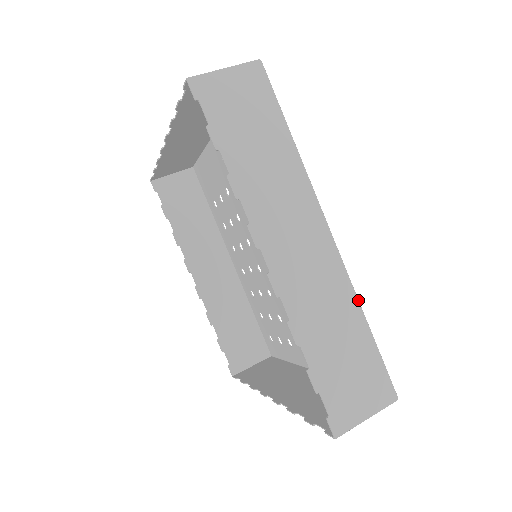
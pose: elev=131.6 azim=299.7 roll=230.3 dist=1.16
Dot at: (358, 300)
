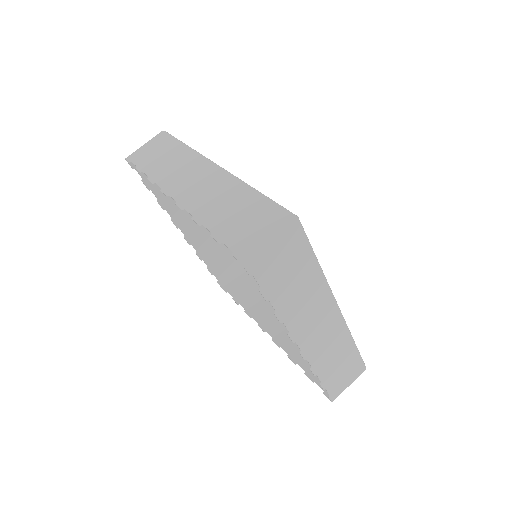
Dot at: occluded
